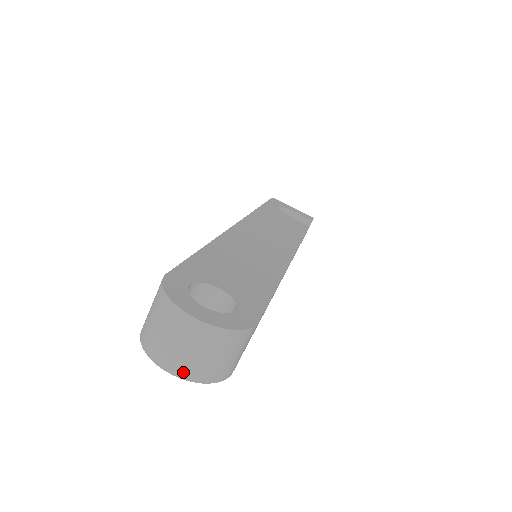
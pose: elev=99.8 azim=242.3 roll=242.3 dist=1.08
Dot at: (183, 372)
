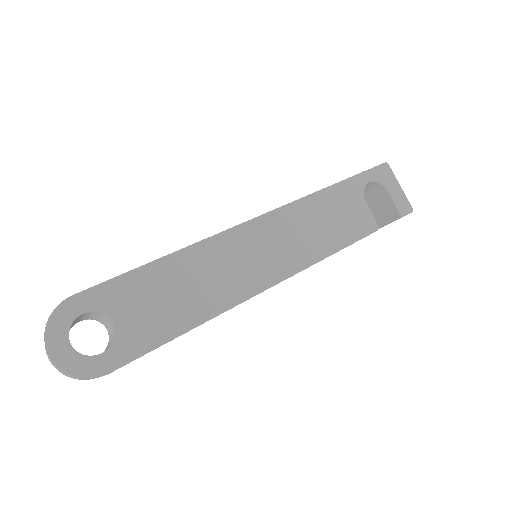
Dot at: (53, 365)
